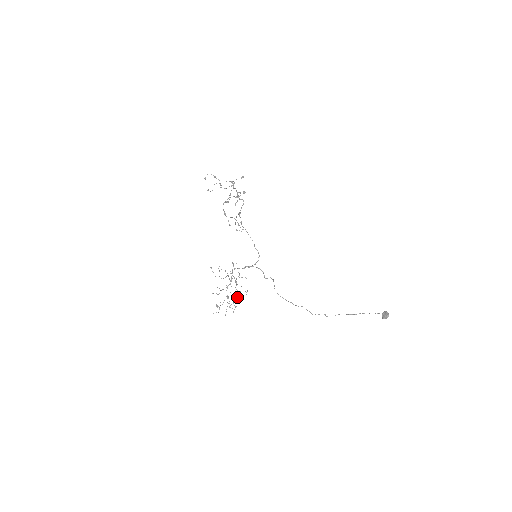
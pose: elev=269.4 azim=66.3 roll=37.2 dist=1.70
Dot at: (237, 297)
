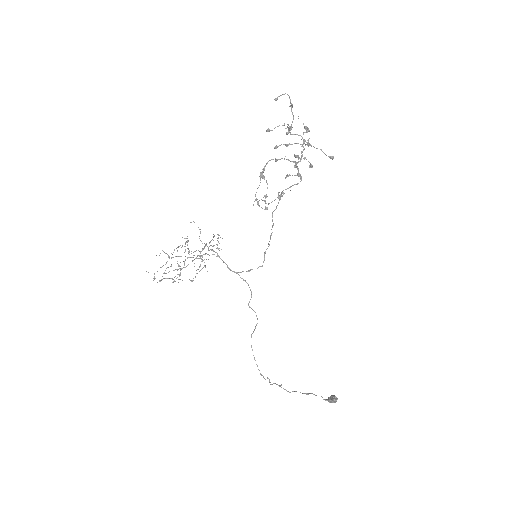
Dot at: (193, 280)
